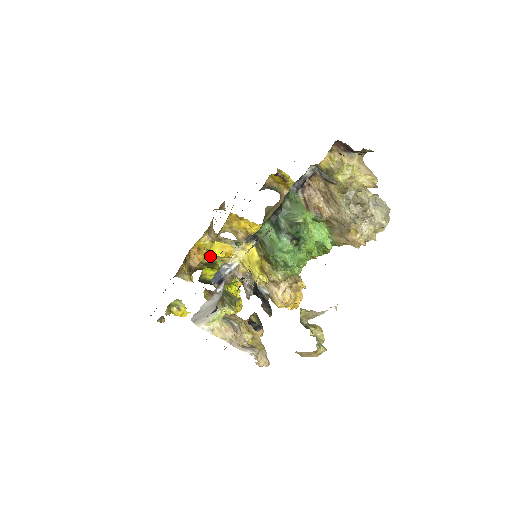
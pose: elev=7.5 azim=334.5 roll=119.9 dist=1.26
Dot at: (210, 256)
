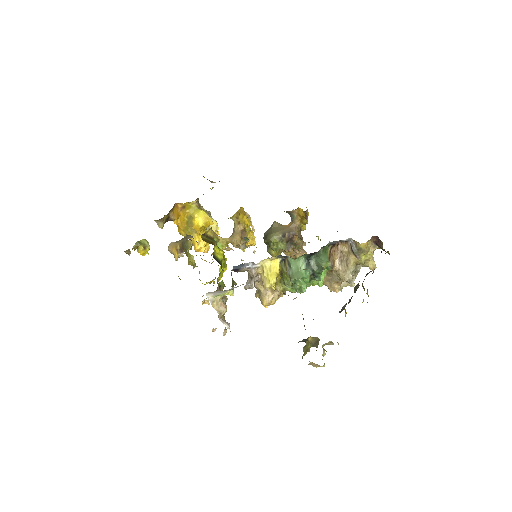
Dot at: (211, 231)
